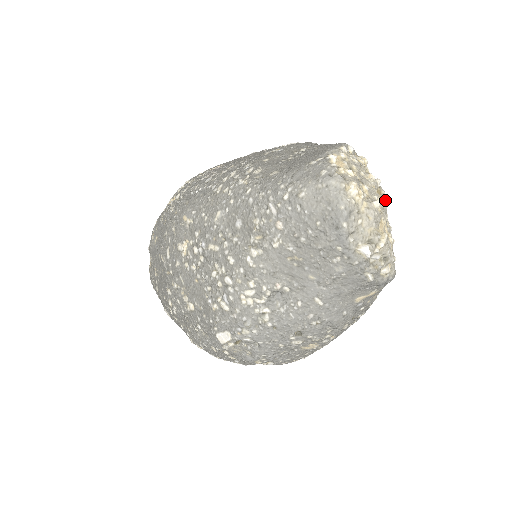
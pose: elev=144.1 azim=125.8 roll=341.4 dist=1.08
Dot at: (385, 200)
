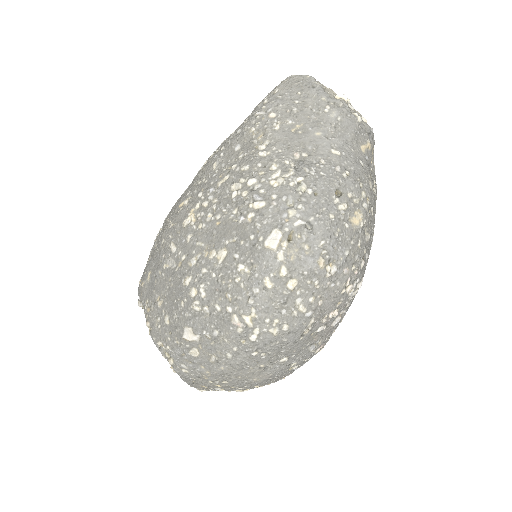
Dot at: occluded
